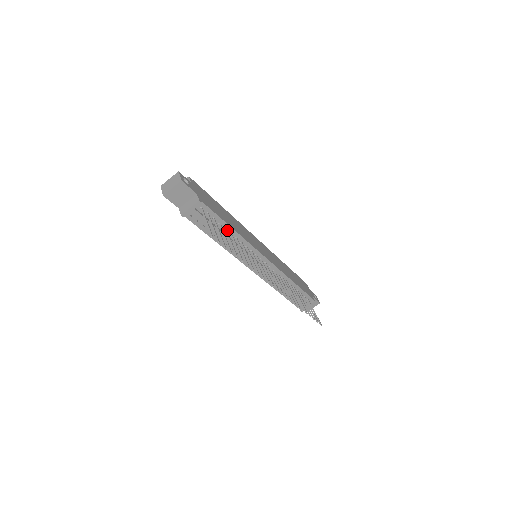
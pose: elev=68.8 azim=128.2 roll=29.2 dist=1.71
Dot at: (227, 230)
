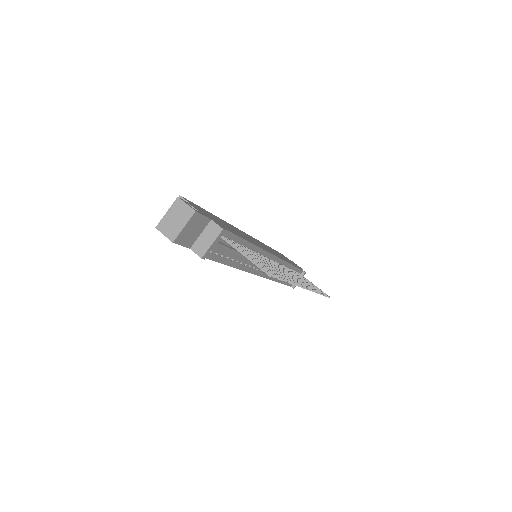
Dot at: occluded
